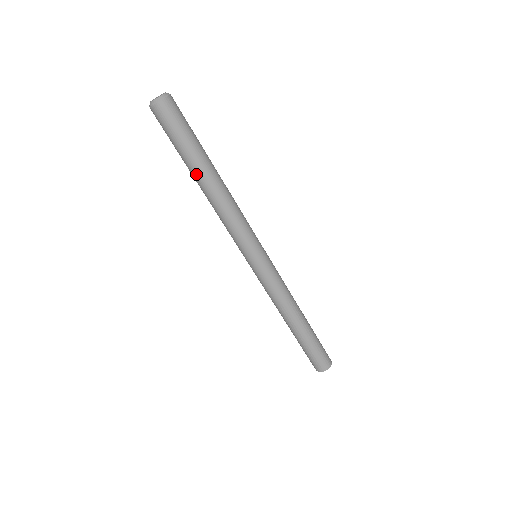
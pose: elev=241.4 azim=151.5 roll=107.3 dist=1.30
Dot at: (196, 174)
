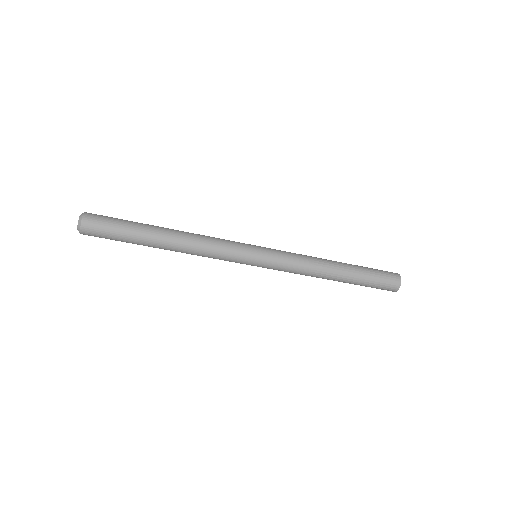
Dot at: occluded
